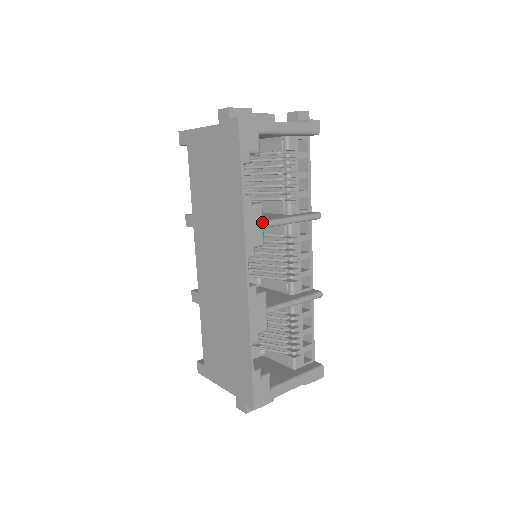
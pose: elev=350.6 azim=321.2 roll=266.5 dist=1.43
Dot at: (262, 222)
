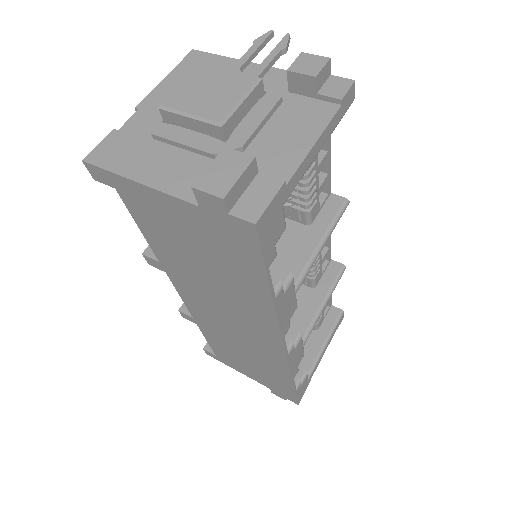
Dot at: (294, 291)
